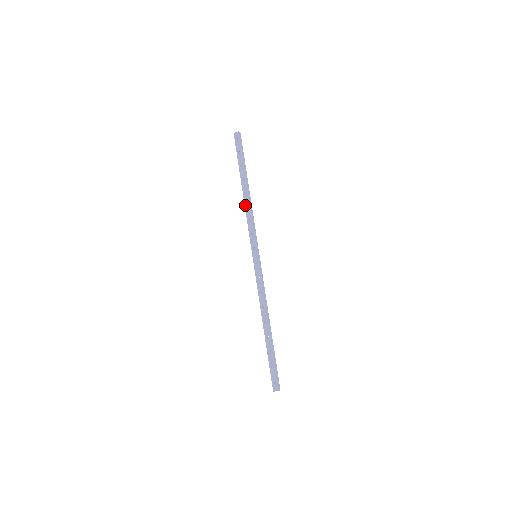
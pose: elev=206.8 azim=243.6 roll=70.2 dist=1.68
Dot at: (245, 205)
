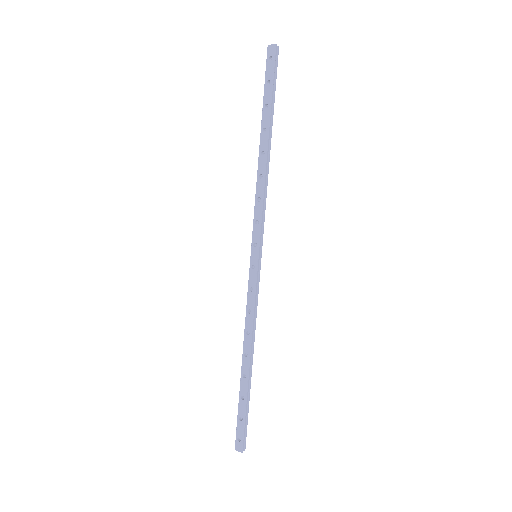
Dot at: (258, 173)
